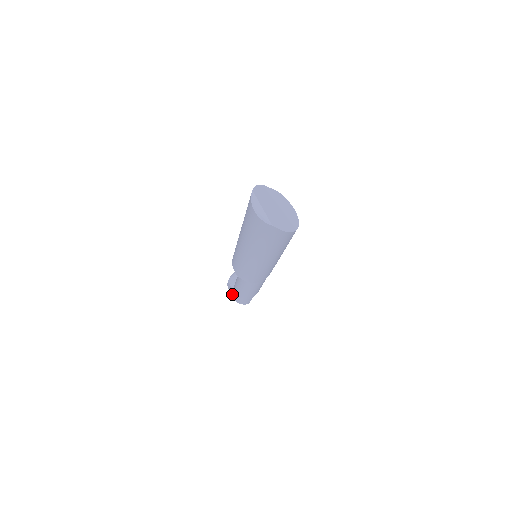
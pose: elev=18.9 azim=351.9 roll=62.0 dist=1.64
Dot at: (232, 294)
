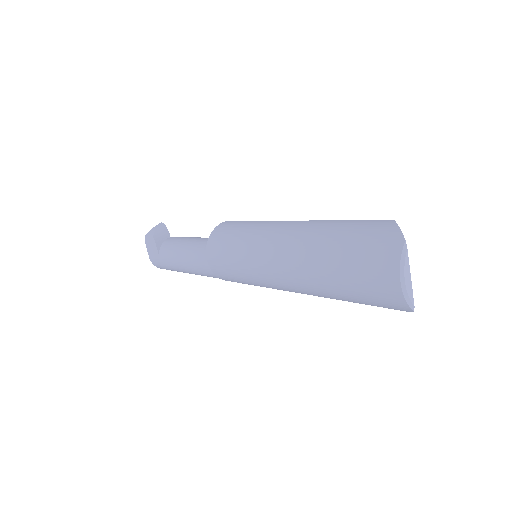
Dot at: (150, 253)
